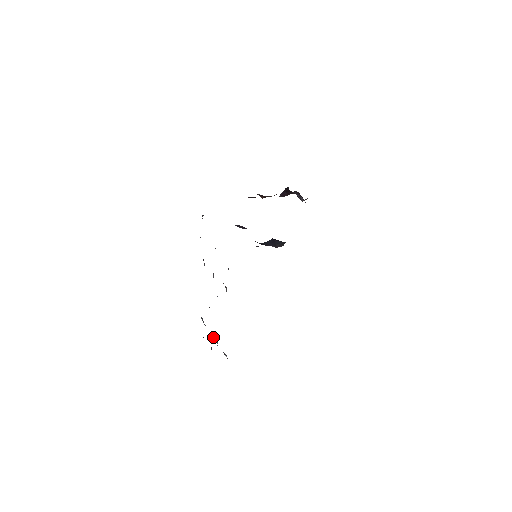
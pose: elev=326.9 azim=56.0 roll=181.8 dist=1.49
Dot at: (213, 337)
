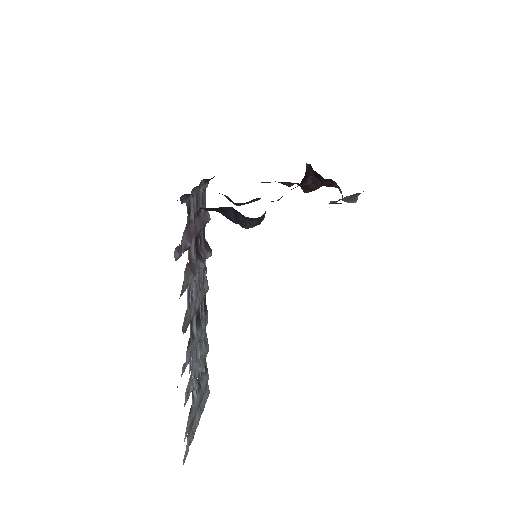
Dot at: occluded
